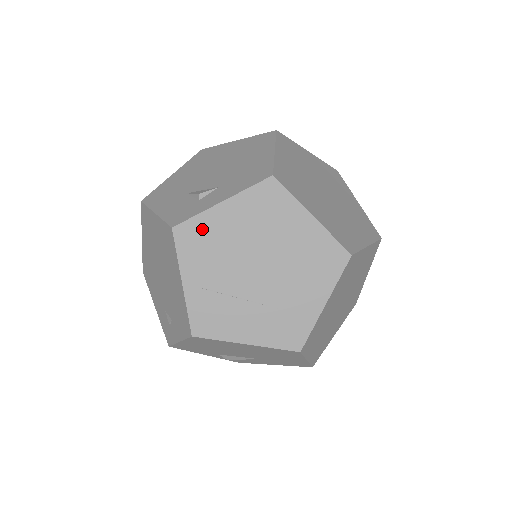
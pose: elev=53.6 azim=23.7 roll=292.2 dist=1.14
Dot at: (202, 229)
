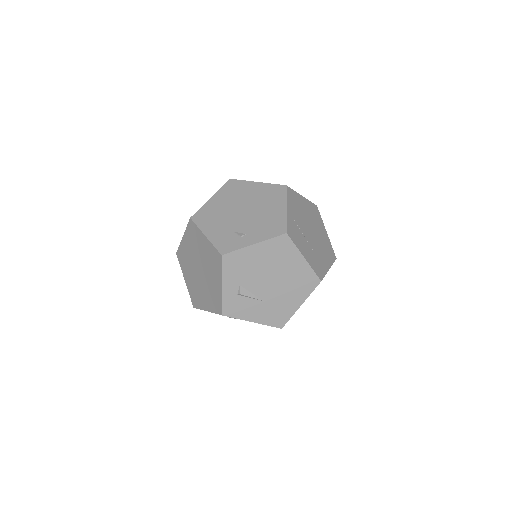
Dot at: (296, 197)
